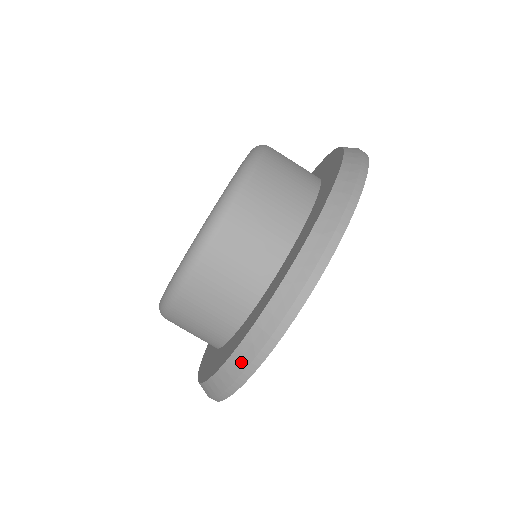
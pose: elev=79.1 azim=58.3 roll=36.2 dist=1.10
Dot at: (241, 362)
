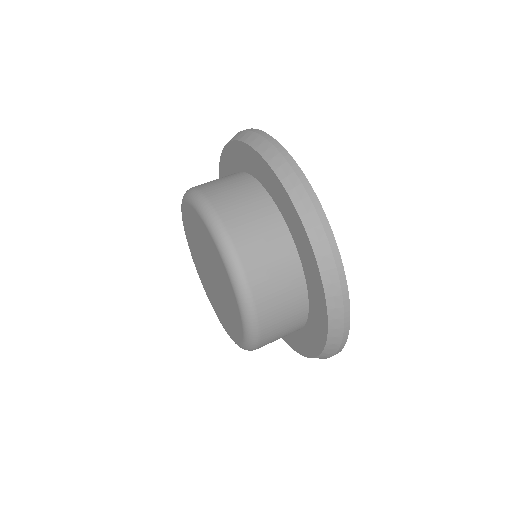
Dot at: (292, 181)
